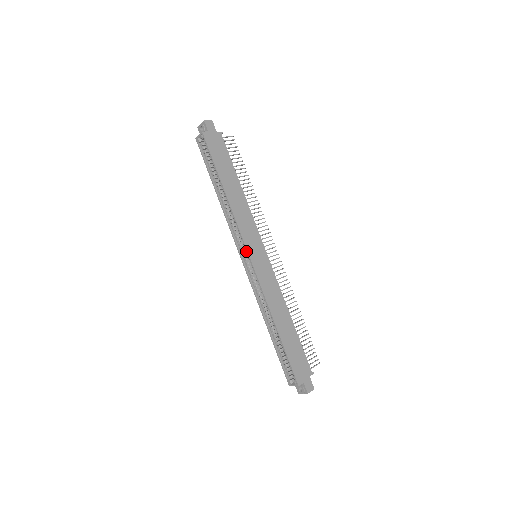
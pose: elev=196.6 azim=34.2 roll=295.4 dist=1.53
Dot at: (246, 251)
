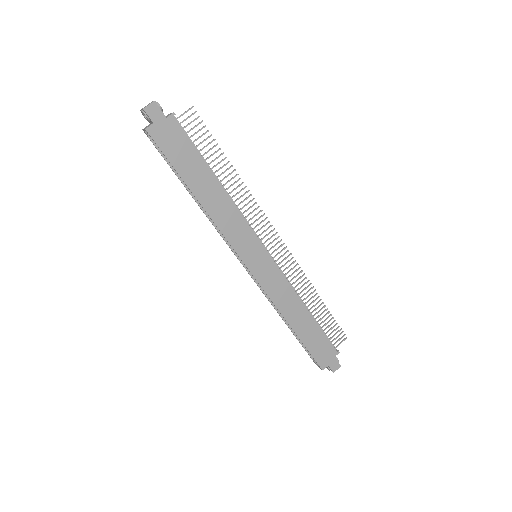
Dot at: (242, 258)
